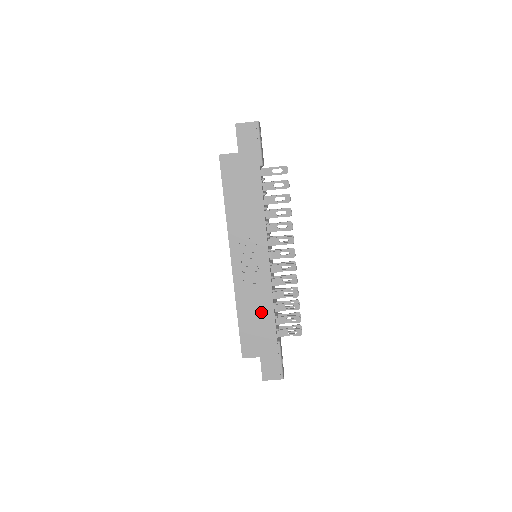
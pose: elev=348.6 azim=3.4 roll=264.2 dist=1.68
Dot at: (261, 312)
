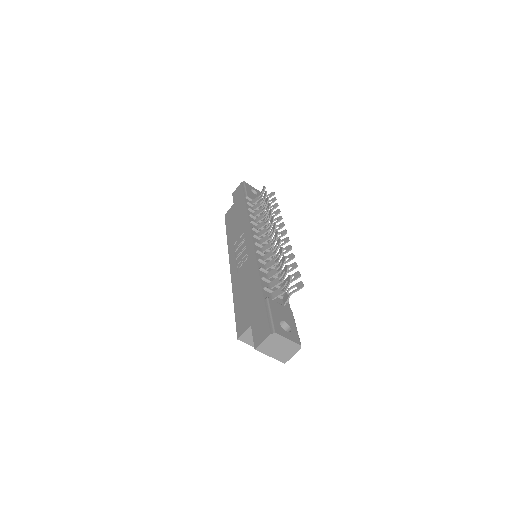
Dot at: (250, 283)
